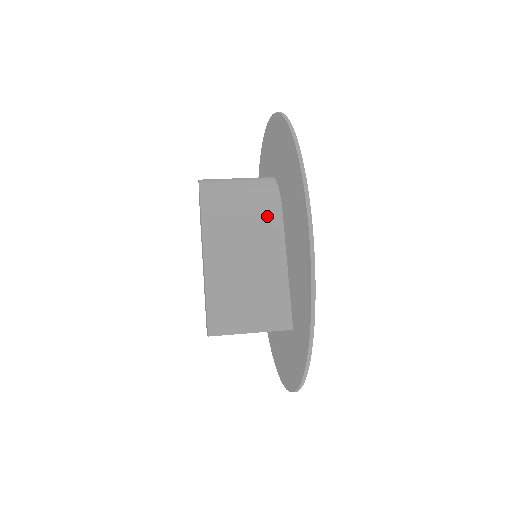
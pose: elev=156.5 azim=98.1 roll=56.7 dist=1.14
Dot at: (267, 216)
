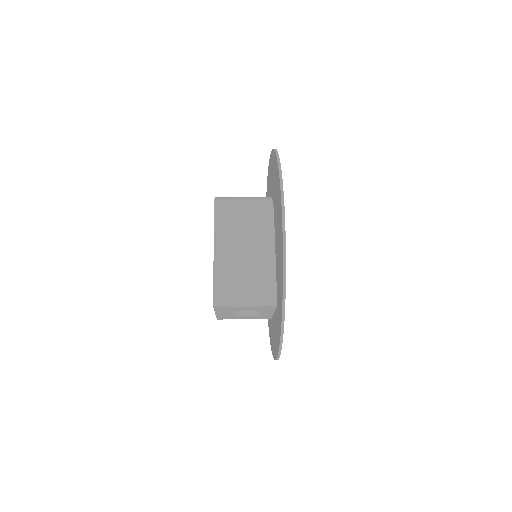
Dot at: (262, 223)
